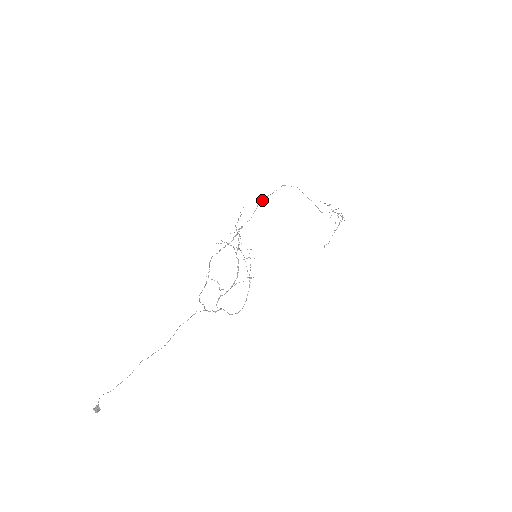
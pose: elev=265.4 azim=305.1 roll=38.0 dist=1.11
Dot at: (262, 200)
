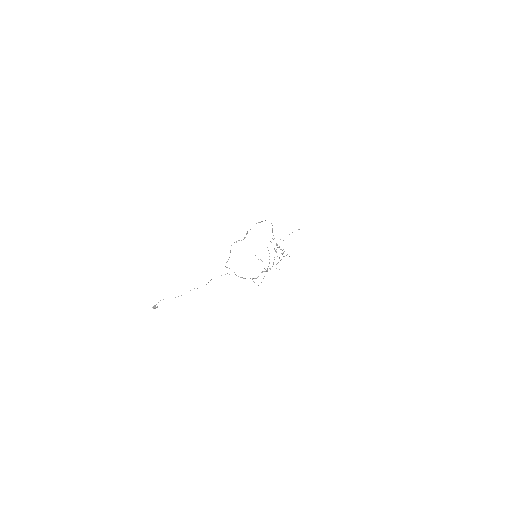
Dot at: (259, 222)
